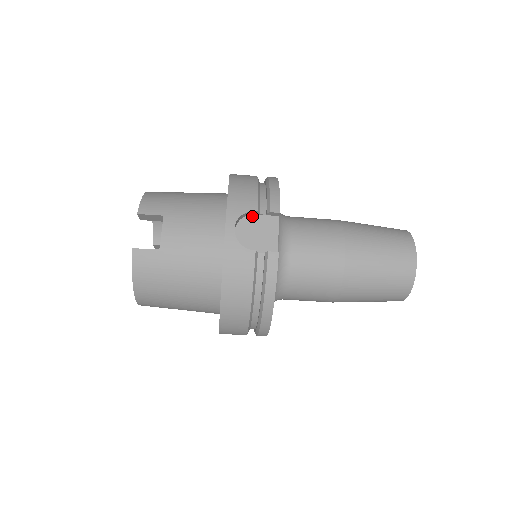
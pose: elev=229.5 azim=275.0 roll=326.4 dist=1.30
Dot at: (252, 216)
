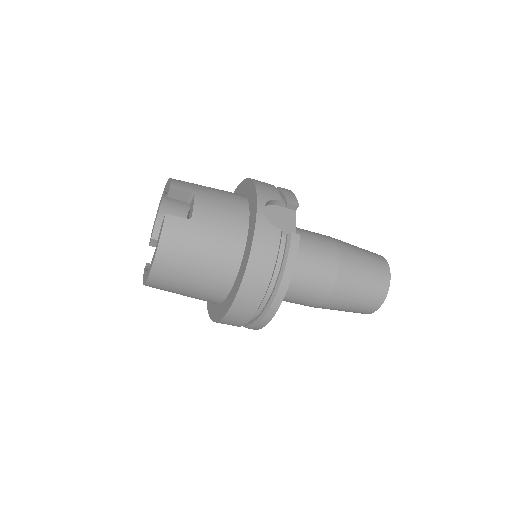
Dot at: (274, 206)
